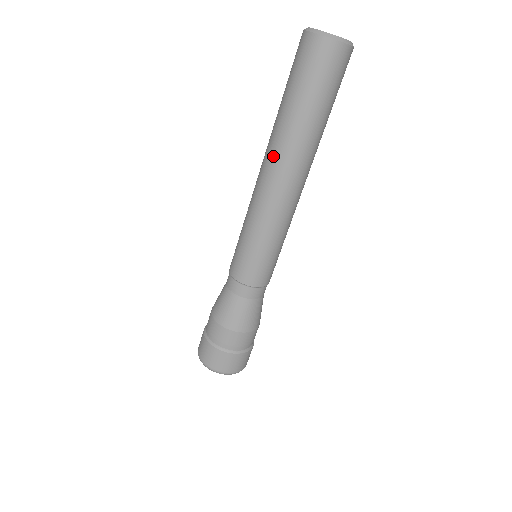
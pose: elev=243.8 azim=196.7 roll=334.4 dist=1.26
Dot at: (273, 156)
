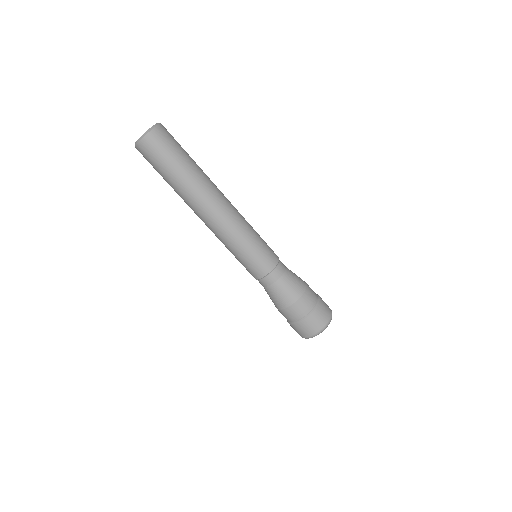
Dot at: (197, 204)
